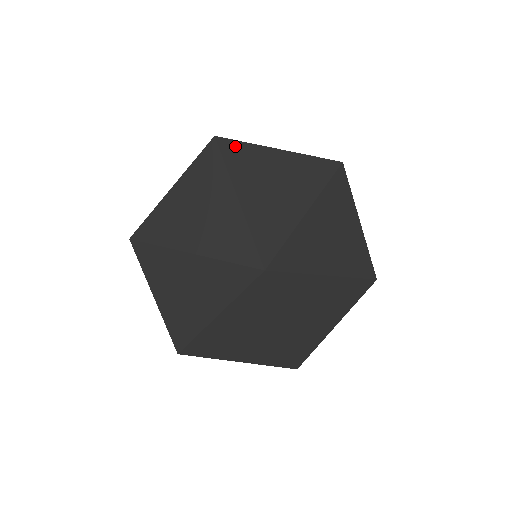
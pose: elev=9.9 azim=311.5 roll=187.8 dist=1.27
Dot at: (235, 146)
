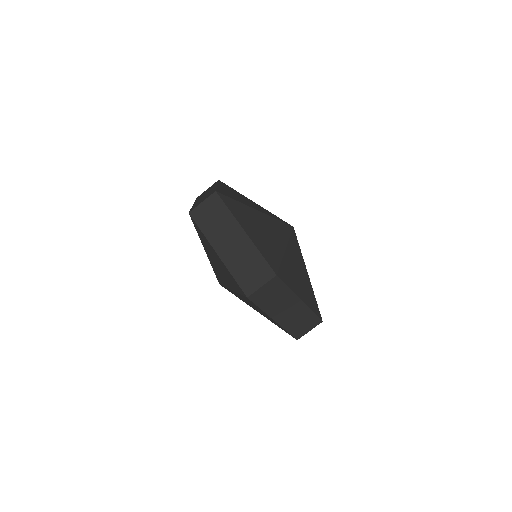
Dot at: occluded
